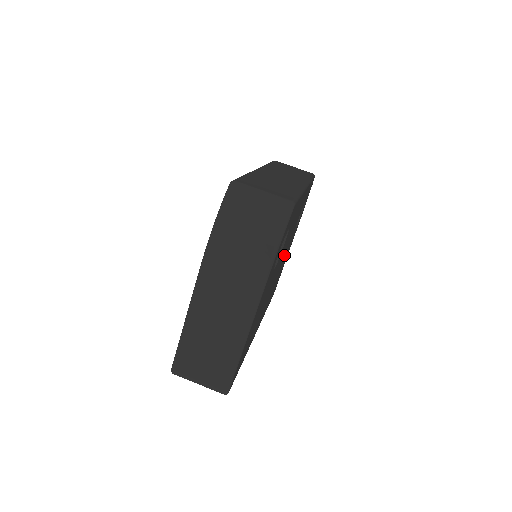
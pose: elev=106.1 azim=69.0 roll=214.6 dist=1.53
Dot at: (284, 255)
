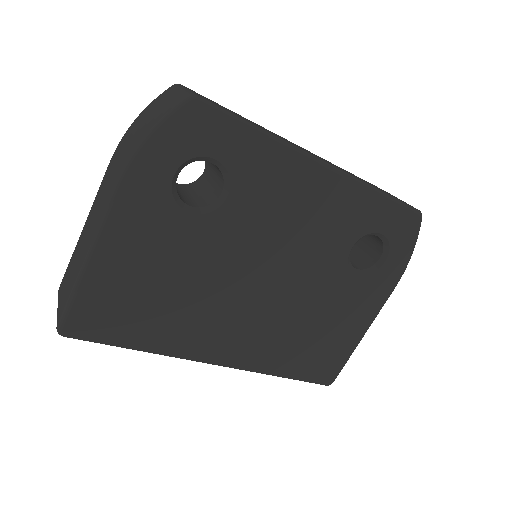
Dot at: (297, 277)
